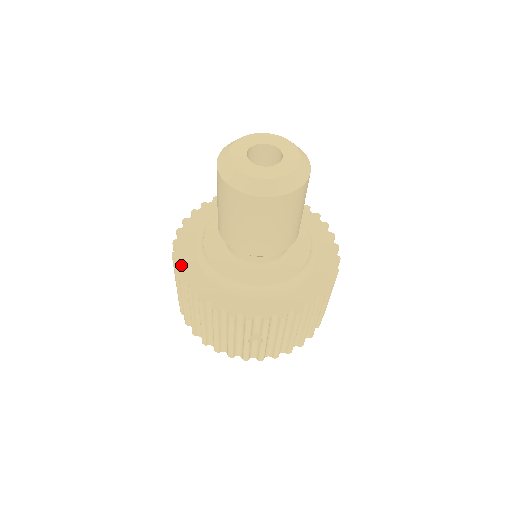
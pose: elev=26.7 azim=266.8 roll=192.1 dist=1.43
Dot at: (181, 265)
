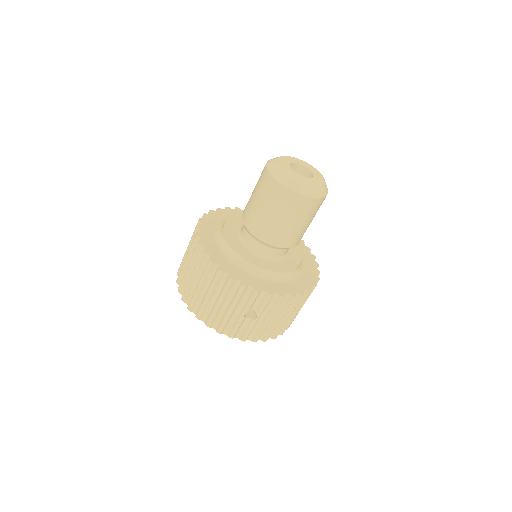
Dot at: (204, 242)
